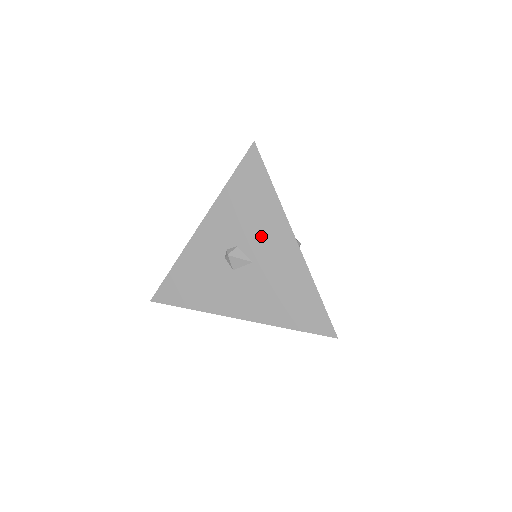
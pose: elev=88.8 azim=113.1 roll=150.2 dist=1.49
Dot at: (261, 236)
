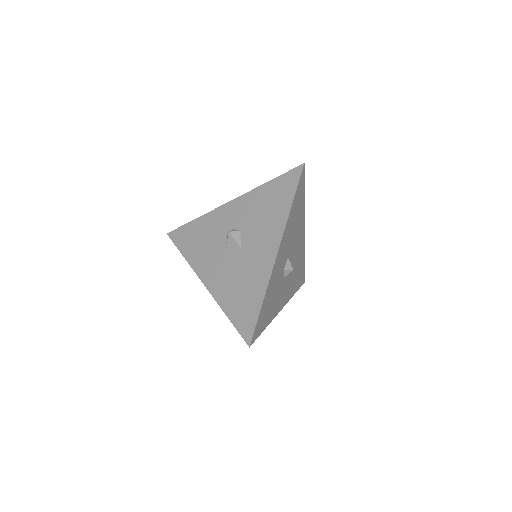
Dot at: (259, 233)
